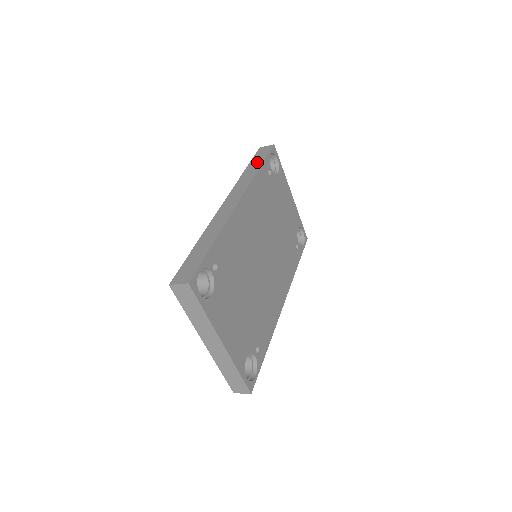
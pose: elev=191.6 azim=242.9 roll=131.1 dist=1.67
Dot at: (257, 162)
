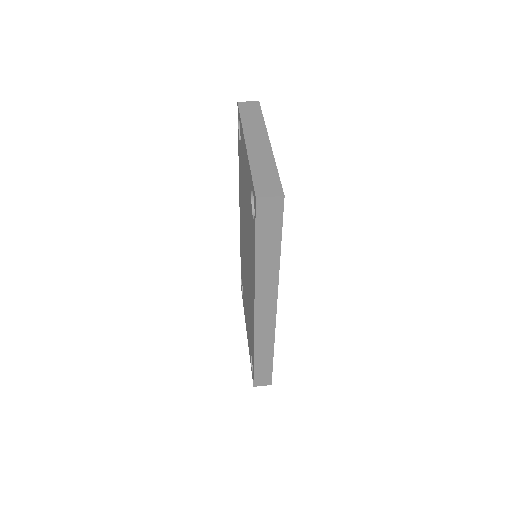
Dot at: (270, 245)
